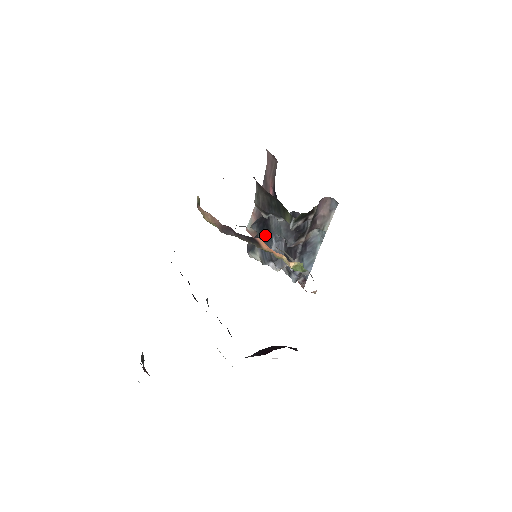
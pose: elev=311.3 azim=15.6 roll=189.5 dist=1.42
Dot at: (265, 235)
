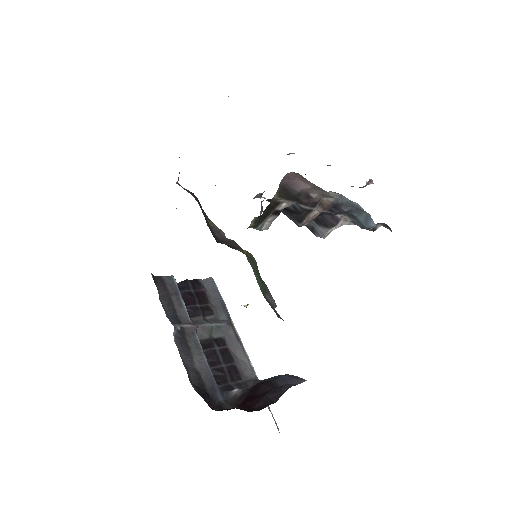
Dot at: occluded
